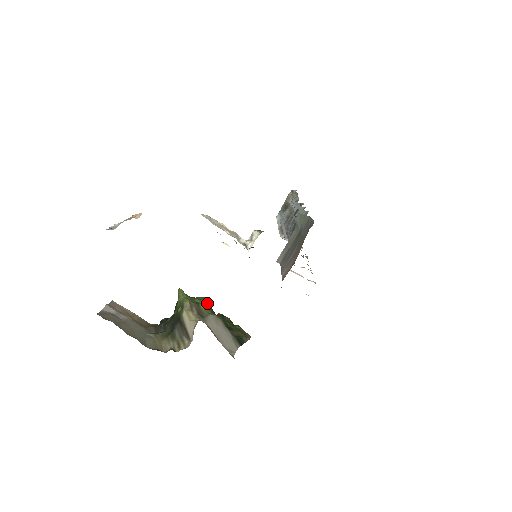
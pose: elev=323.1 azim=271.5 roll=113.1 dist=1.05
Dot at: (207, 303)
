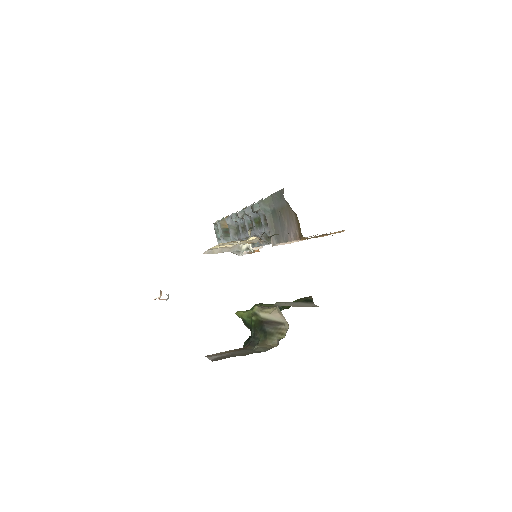
Dot at: (263, 304)
